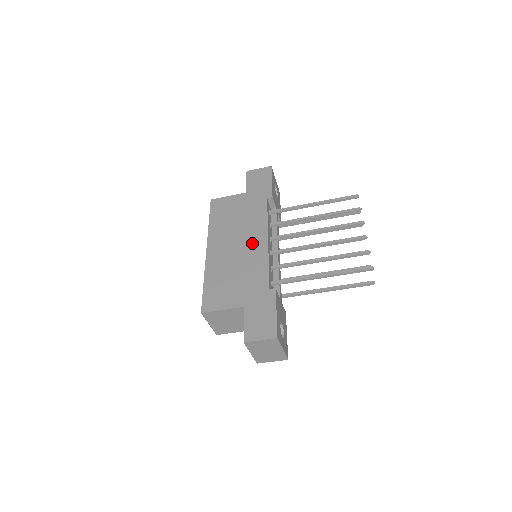
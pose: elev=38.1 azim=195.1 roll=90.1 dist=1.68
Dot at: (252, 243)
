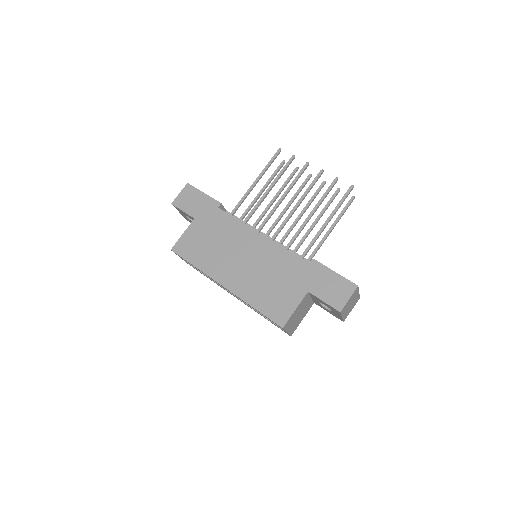
Dot at: (252, 247)
